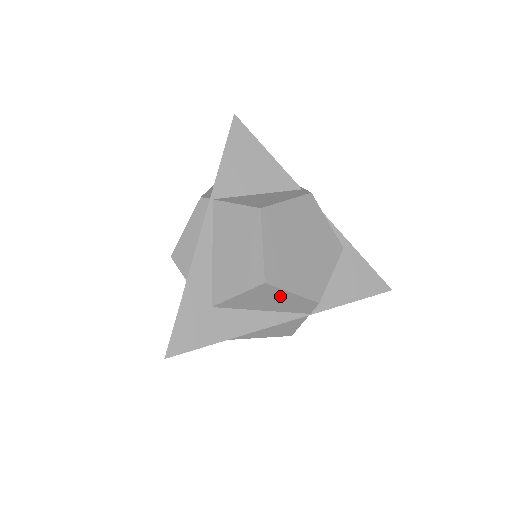
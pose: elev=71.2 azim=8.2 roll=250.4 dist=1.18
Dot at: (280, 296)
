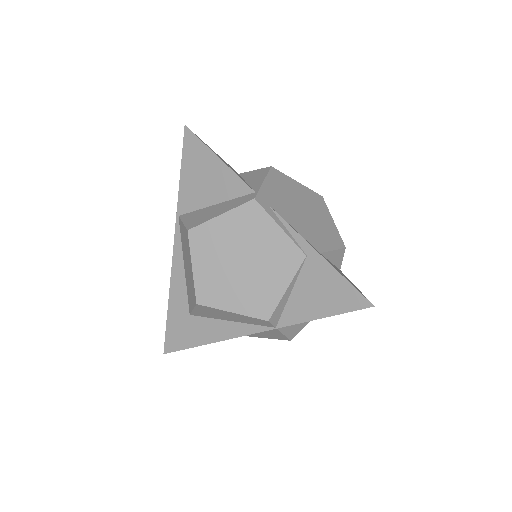
Dot at: (225, 313)
